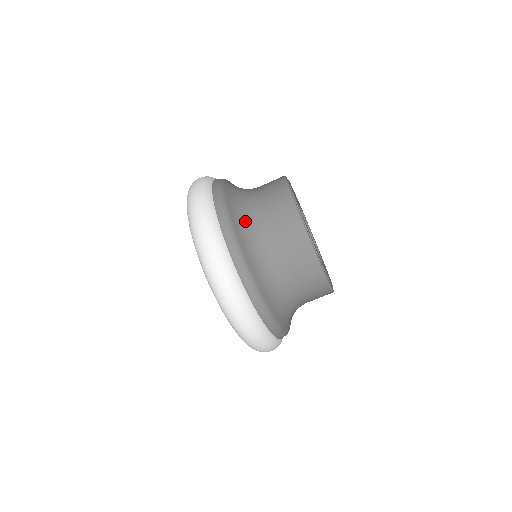
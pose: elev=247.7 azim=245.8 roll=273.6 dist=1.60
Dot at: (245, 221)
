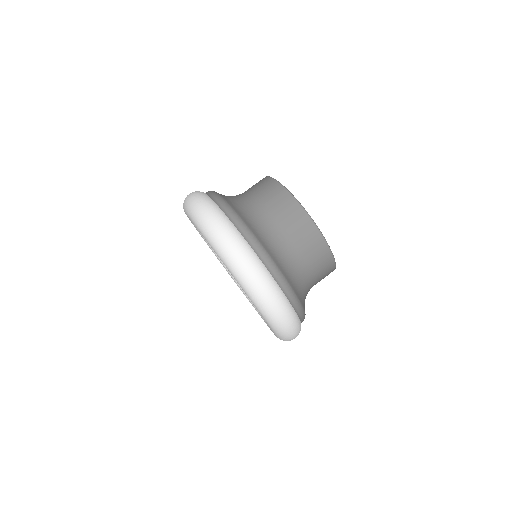
Dot at: occluded
